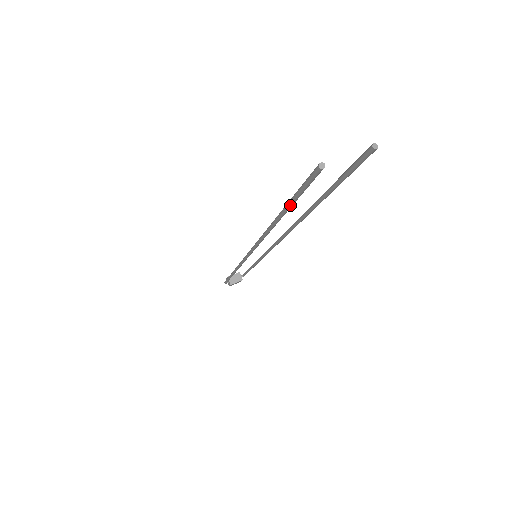
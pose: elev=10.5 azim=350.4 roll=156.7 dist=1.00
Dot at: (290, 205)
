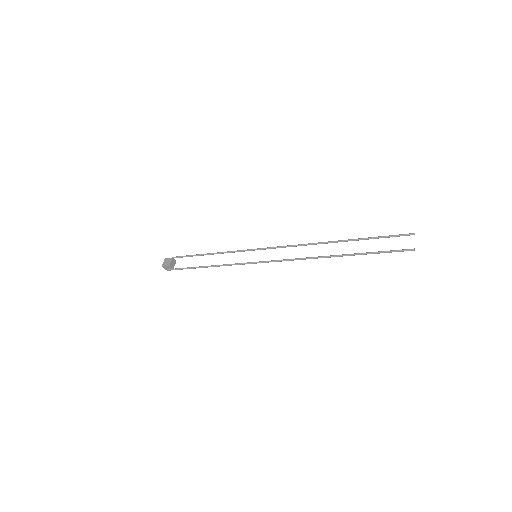
Dot at: occluded
